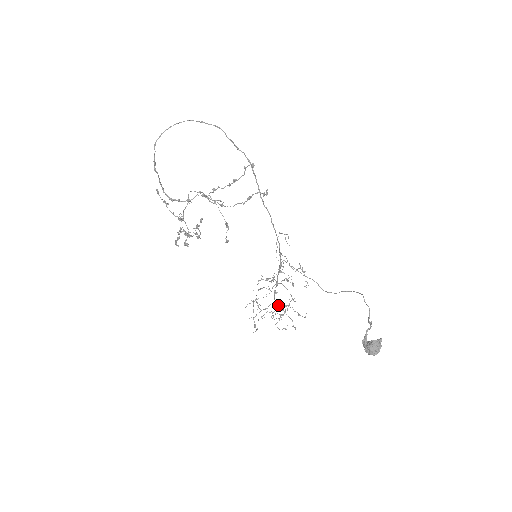
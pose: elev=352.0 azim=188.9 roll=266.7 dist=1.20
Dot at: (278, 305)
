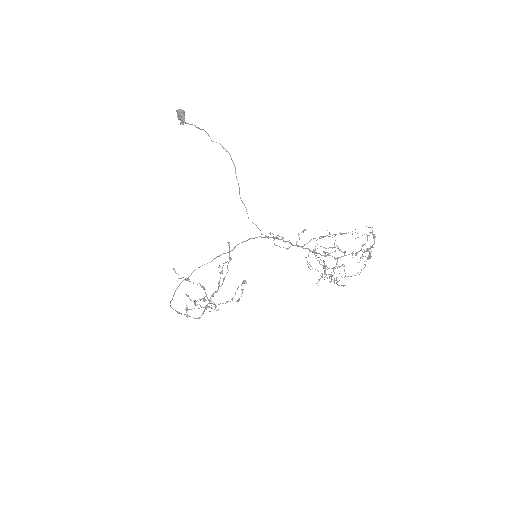
Dot at: occluded
